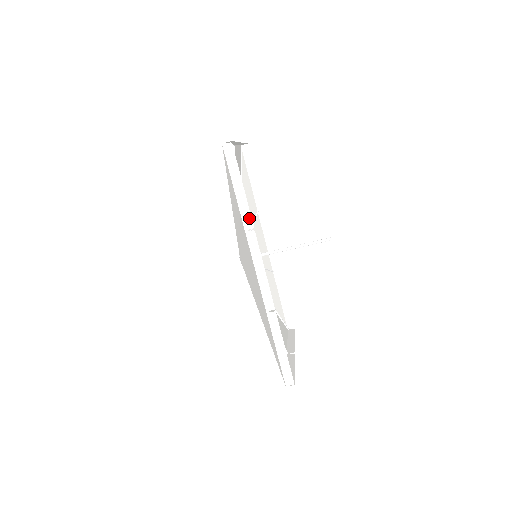
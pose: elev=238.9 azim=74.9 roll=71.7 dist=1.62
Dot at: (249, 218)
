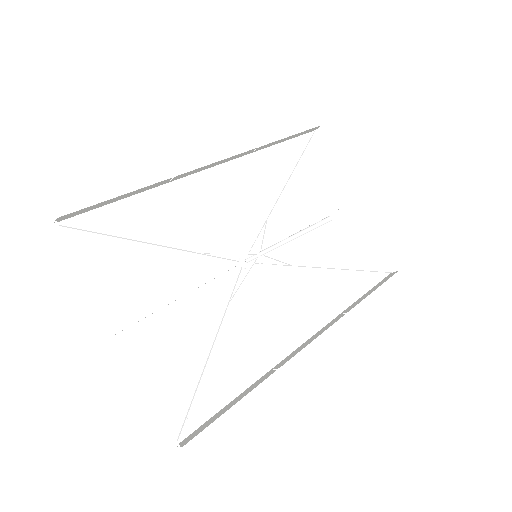
Dot at: occluded
